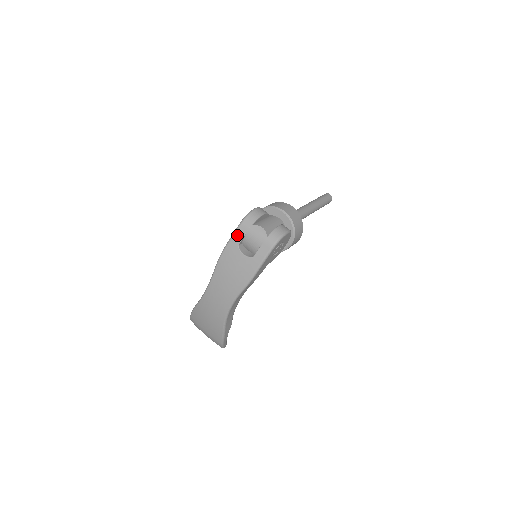
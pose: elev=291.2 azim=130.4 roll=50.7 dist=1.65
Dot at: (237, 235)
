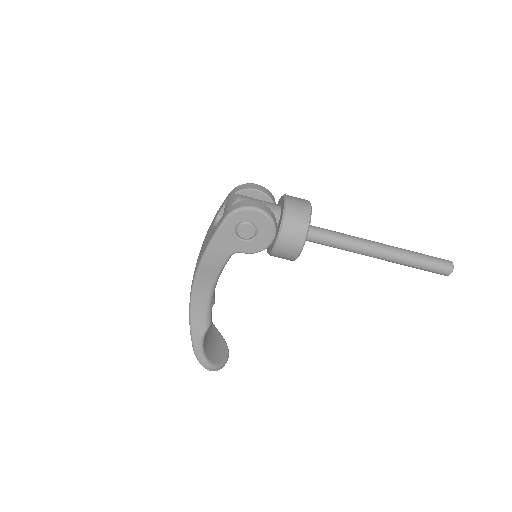
Dot at: (222, 204)
